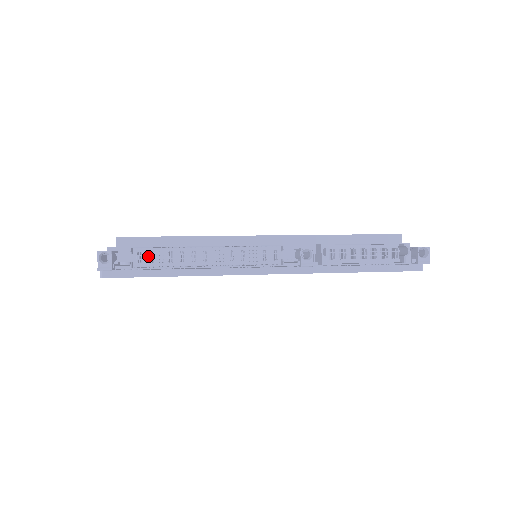
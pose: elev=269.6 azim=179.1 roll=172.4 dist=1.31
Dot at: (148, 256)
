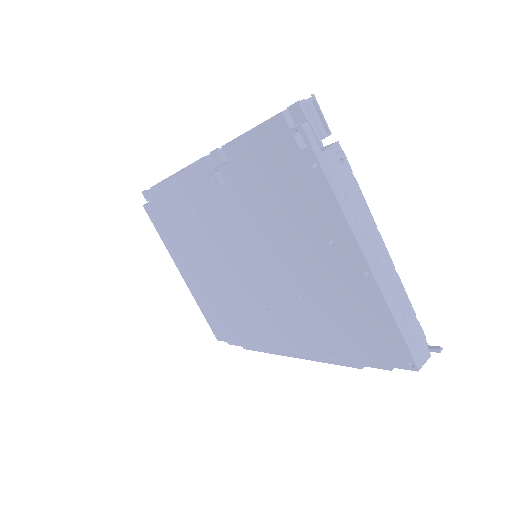
Dot at: occluded
